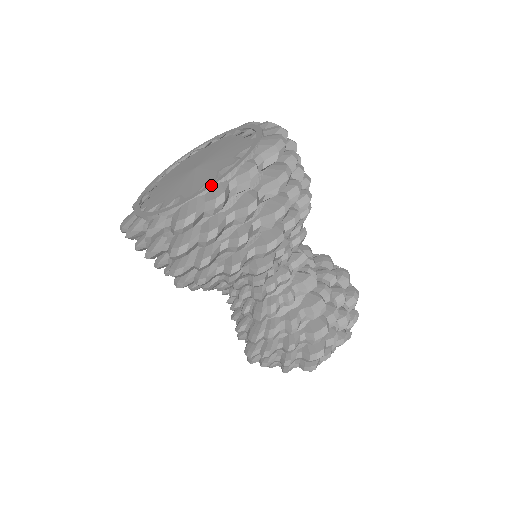
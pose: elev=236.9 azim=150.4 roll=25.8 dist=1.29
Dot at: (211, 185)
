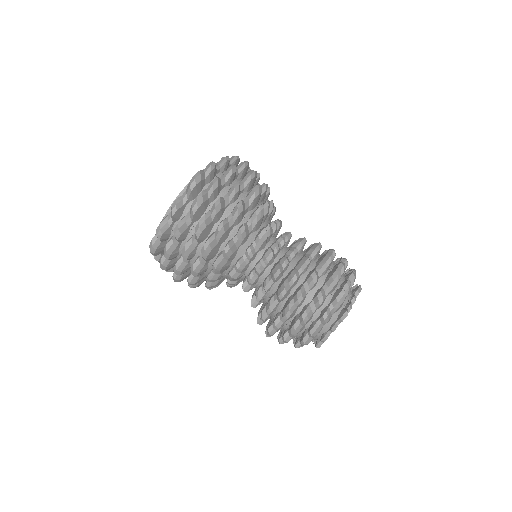
Dot at: occluded
